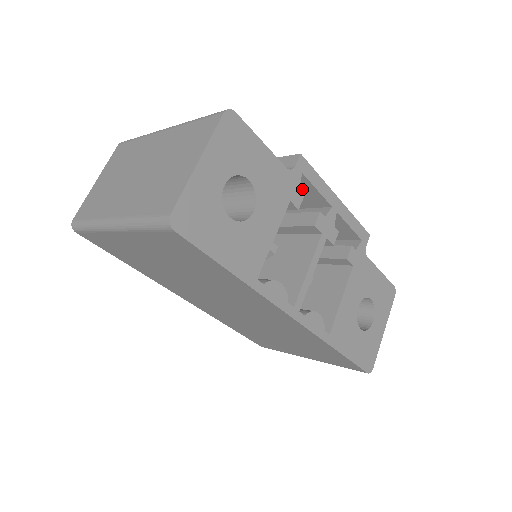
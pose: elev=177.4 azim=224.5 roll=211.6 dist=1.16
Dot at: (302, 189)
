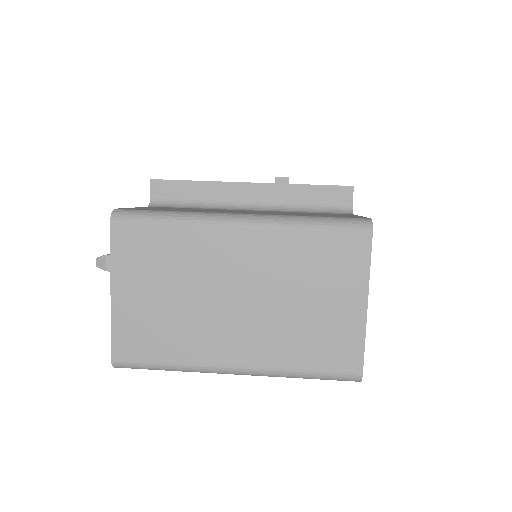
Dot at: occluded
